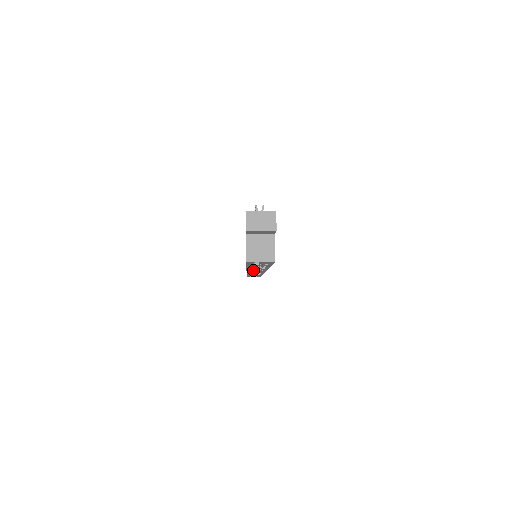
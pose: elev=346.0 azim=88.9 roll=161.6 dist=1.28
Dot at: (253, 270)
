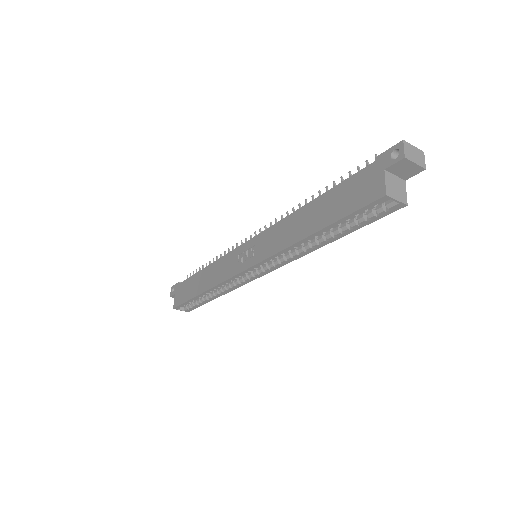
Dot at: (256, 268)
